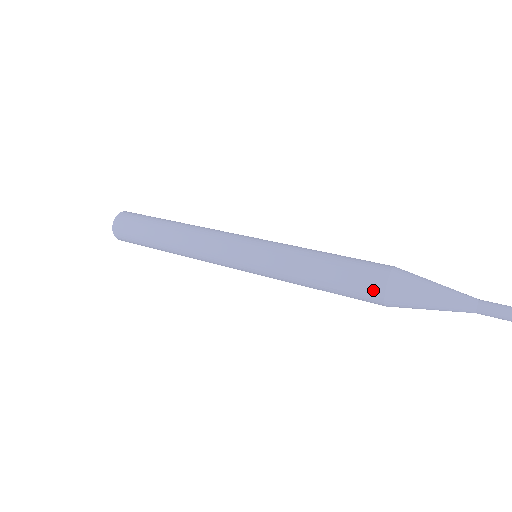
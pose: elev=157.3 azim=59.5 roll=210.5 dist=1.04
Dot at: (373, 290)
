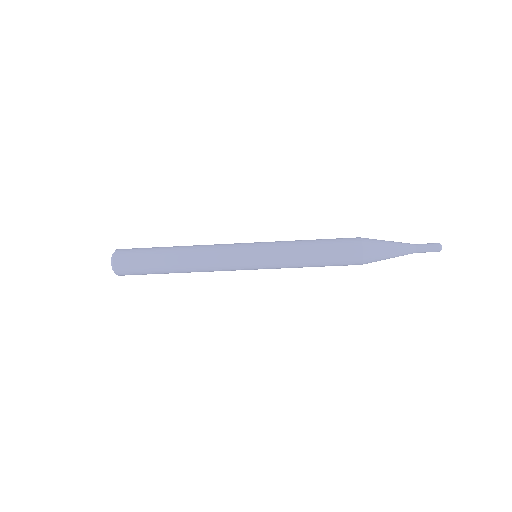
Dot at: (354, 248)
